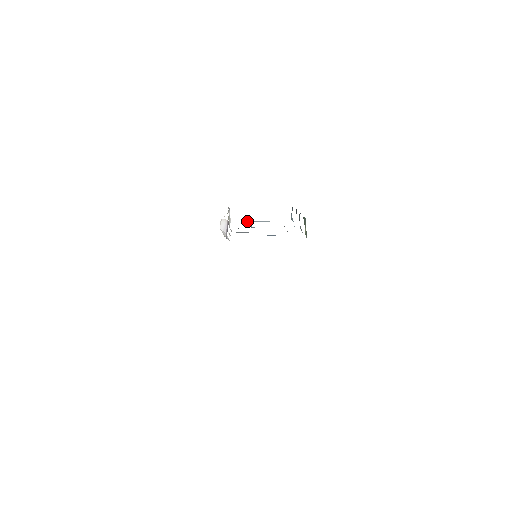
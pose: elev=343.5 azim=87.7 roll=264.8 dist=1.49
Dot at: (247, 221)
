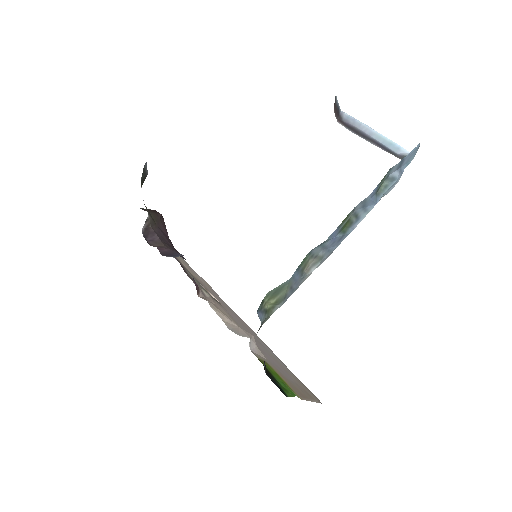
Dot at: (352, 123)
